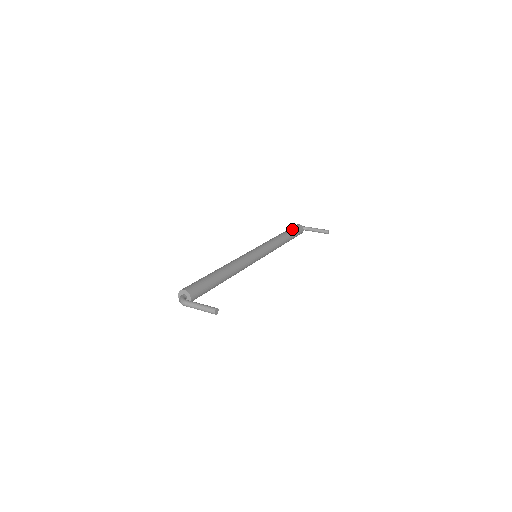
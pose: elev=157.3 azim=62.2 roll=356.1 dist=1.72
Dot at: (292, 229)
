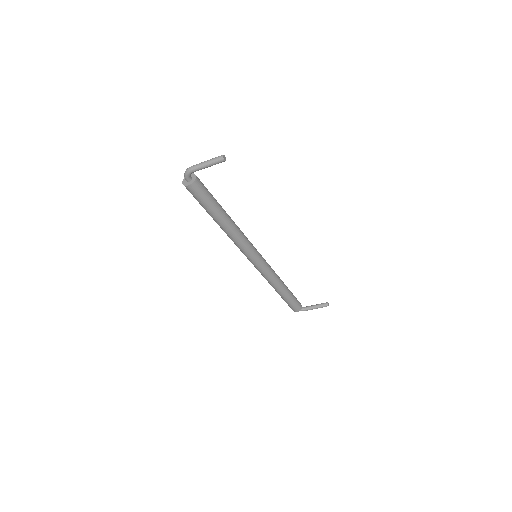
Dot at: occluded
